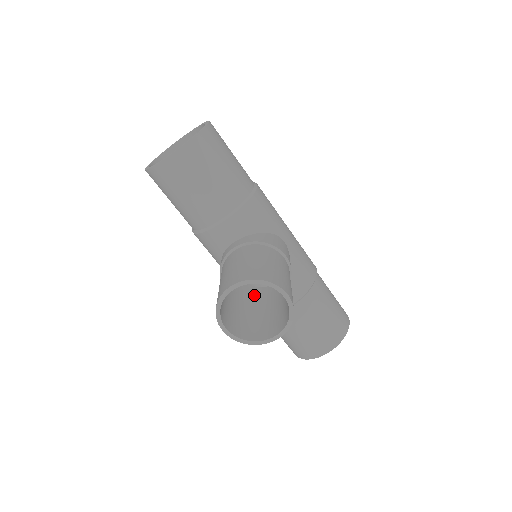
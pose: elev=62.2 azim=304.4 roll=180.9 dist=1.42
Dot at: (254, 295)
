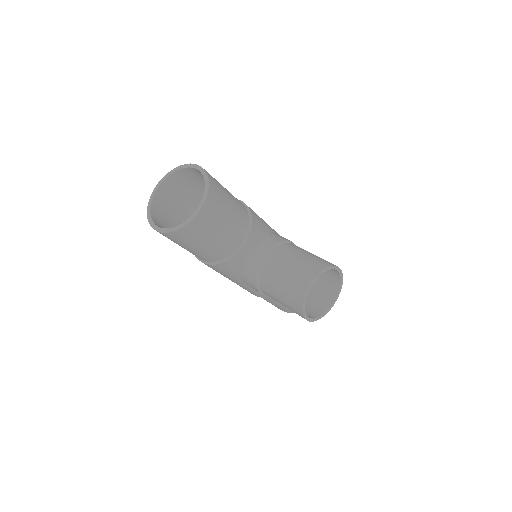
Dot at: occluded
